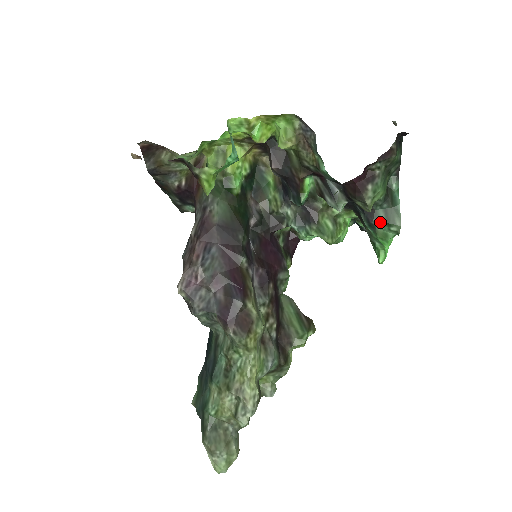
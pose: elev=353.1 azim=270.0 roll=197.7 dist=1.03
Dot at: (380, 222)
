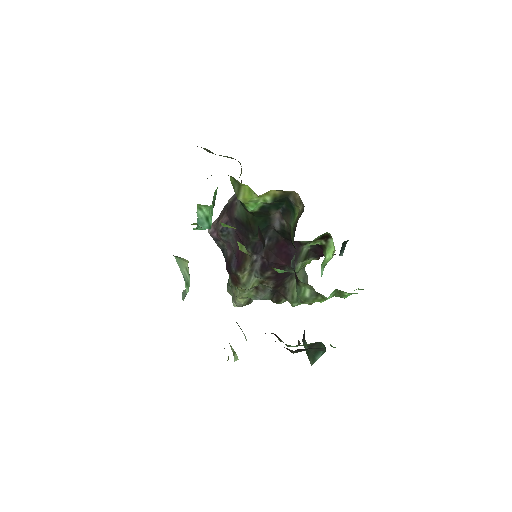
Dot at: (304, 347)
